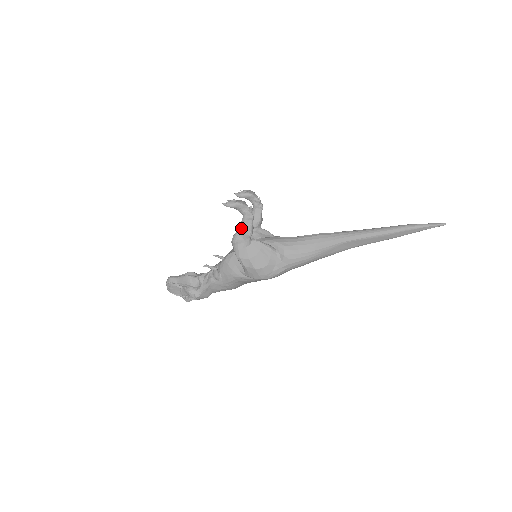
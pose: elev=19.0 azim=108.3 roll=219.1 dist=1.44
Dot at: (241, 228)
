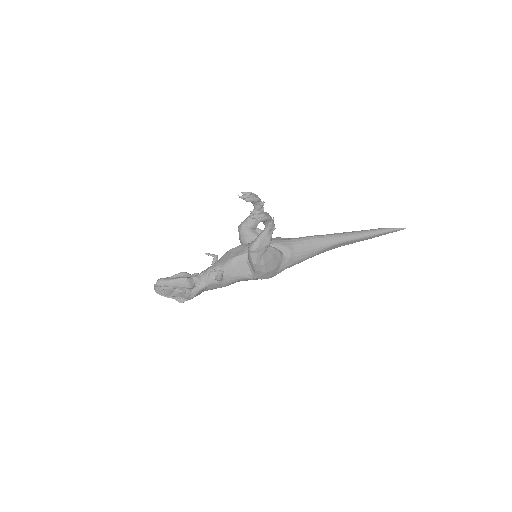
Dot at: (263, 238)
